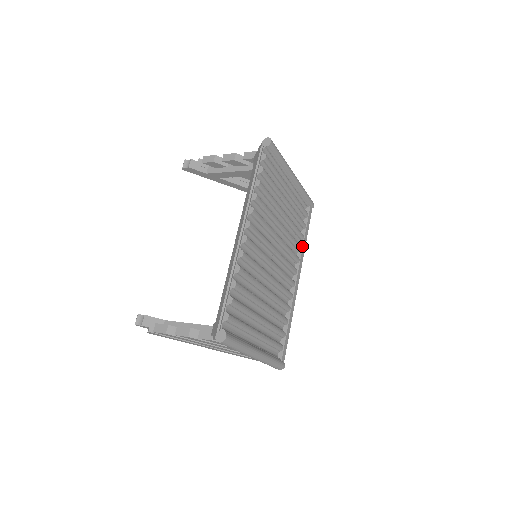
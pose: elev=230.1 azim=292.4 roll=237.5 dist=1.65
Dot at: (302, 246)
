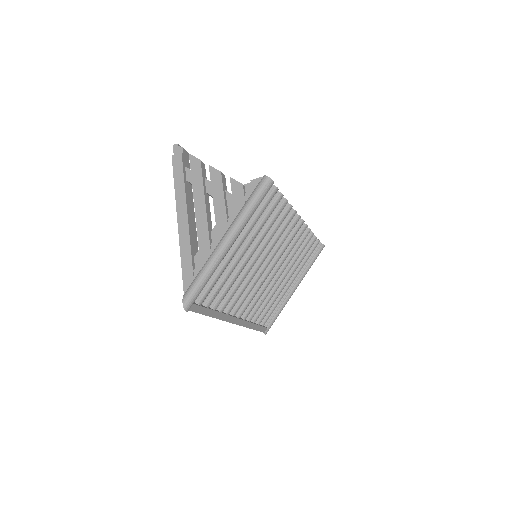
Dot at: (251, 322)
